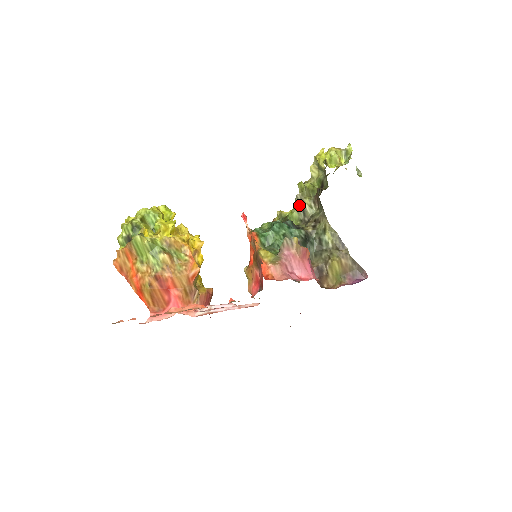
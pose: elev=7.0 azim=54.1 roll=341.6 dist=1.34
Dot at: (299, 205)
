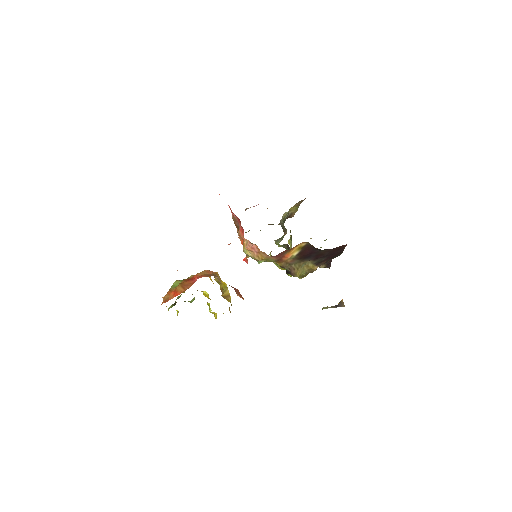
Dot at: (277, 240)
